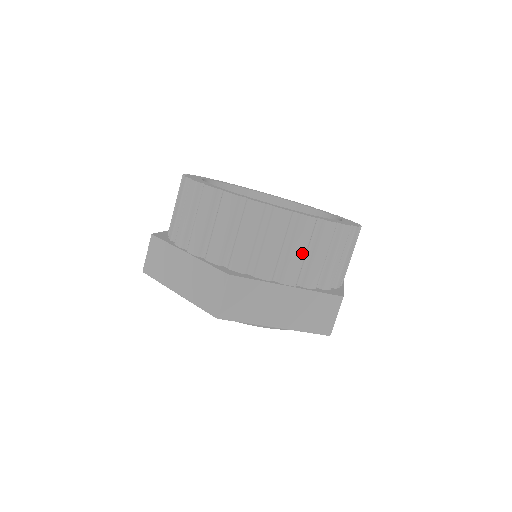
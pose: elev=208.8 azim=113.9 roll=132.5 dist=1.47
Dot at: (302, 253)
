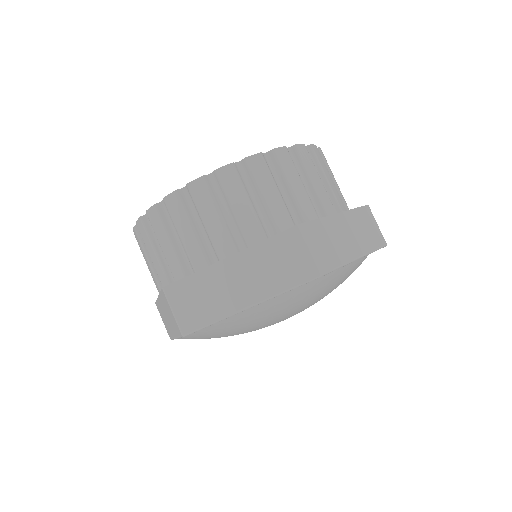
Dot at: (216, 217)
